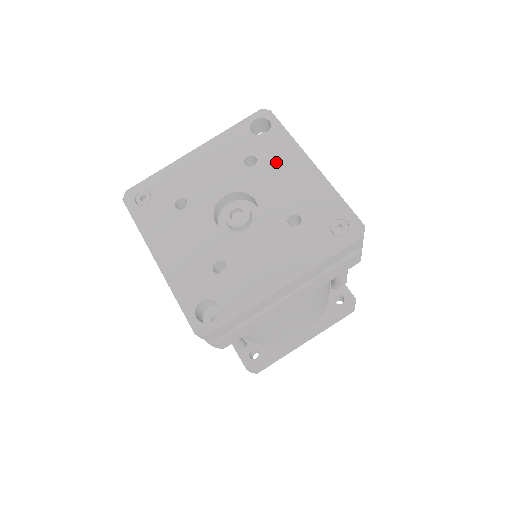
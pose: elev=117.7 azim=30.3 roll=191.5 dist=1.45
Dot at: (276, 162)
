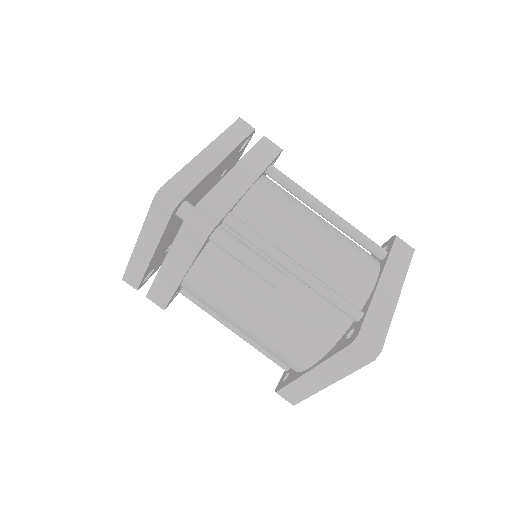
Dot at: occluded
